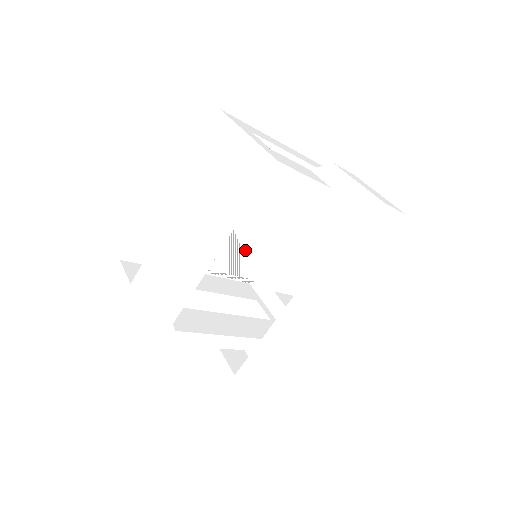
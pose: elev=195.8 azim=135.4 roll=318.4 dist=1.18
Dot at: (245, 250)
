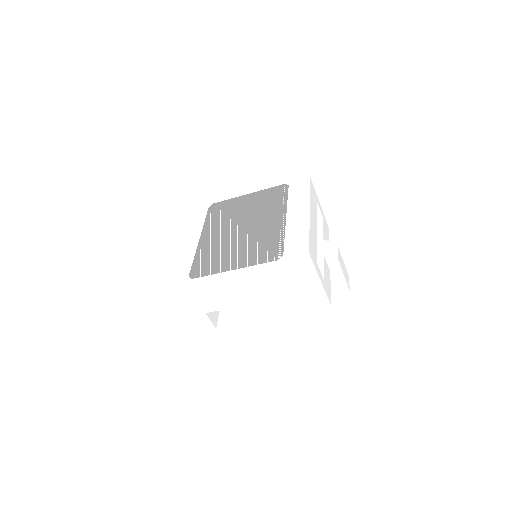
Dot at: (229, 215)
